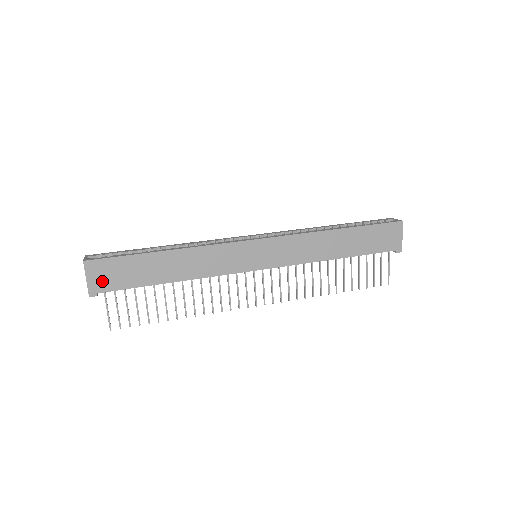
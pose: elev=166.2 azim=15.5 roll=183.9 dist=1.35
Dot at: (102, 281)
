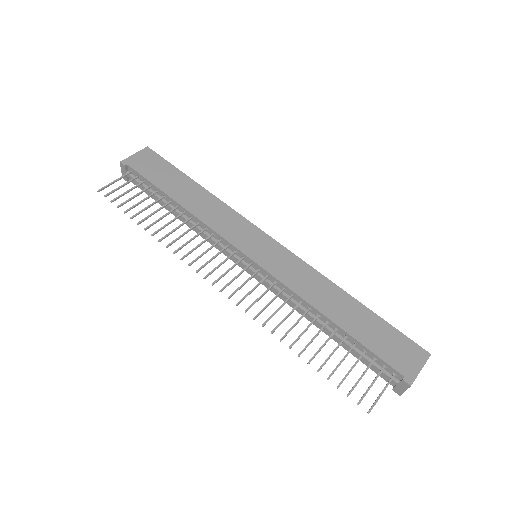
Dot at: (140, 163)
